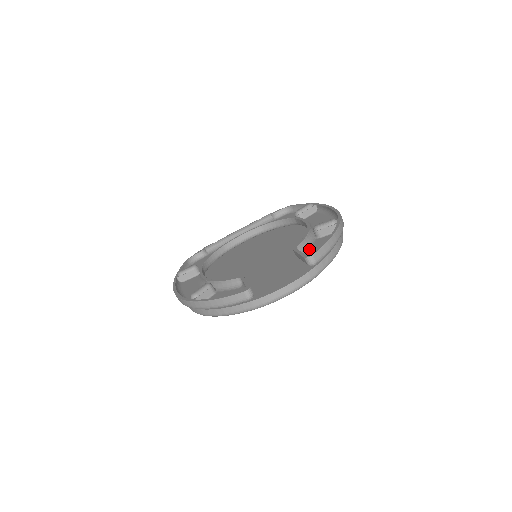
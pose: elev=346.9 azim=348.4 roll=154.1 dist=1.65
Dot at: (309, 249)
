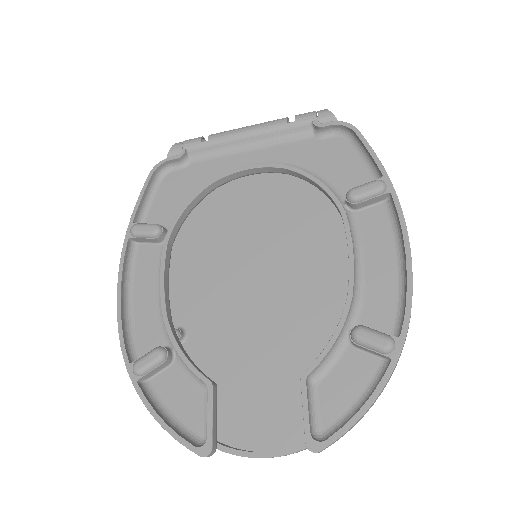
Dot at: (327, 377)
